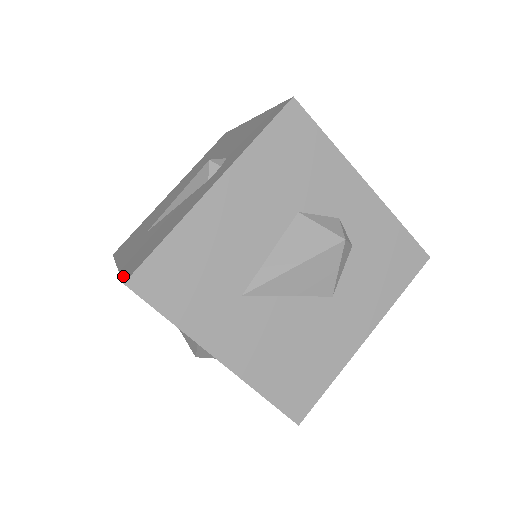
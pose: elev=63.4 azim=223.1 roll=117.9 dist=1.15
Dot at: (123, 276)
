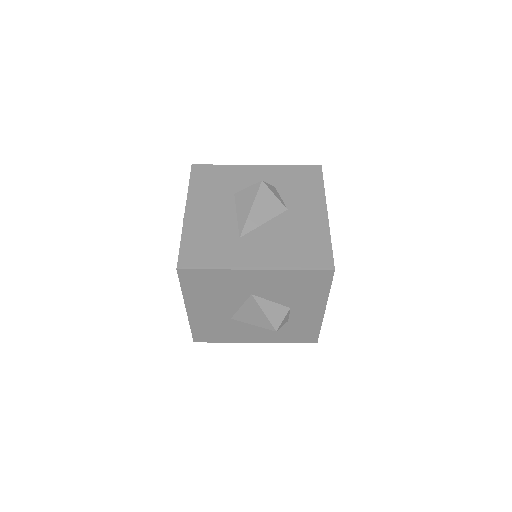
Dot at: (179, 278)
